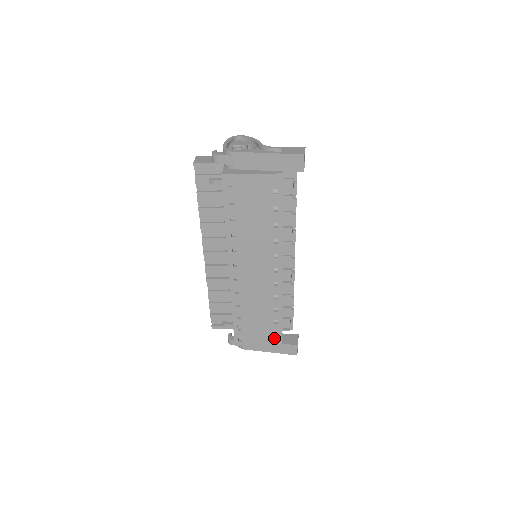
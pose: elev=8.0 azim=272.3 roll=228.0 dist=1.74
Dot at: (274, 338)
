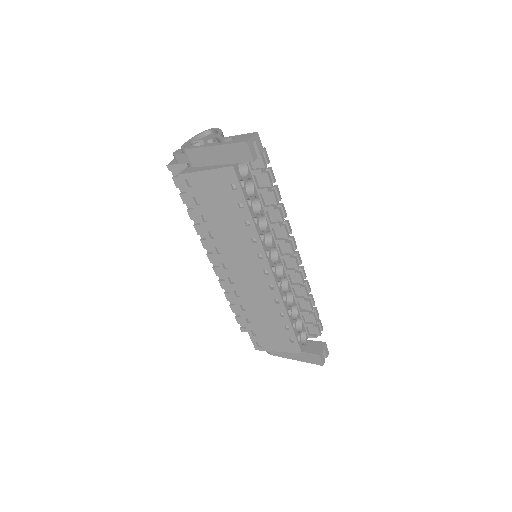
Dot at: (292, 345)
